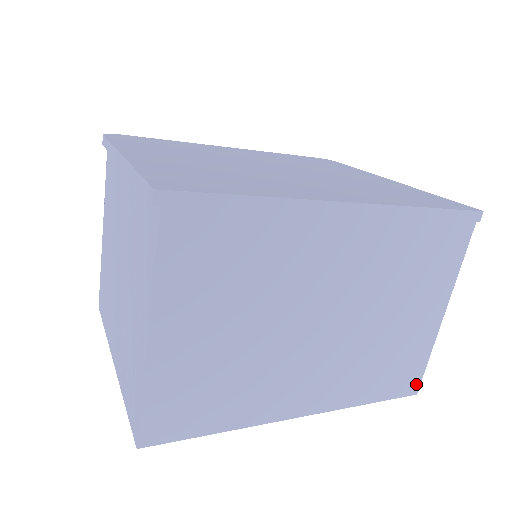
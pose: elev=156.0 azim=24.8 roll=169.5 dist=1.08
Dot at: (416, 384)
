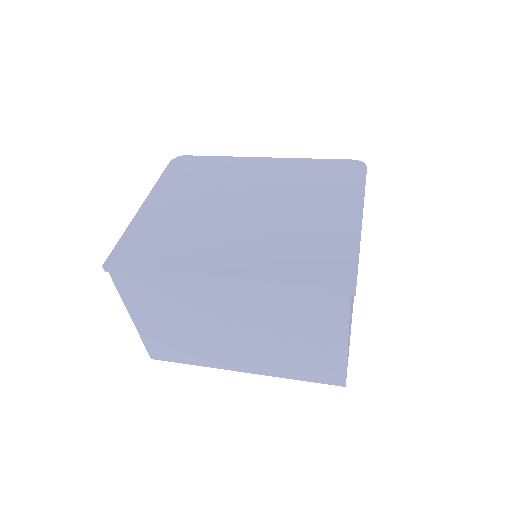
Dot at: (341, 381)
